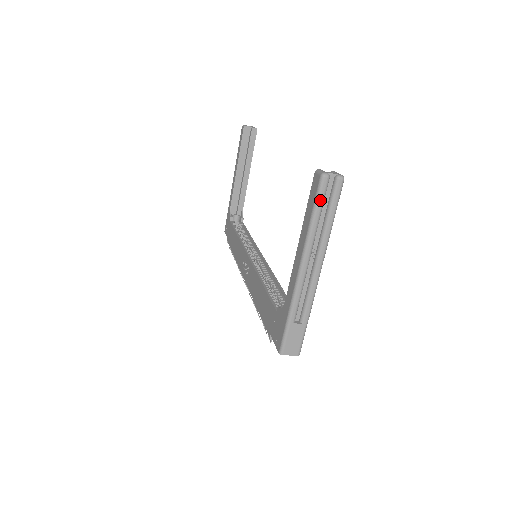
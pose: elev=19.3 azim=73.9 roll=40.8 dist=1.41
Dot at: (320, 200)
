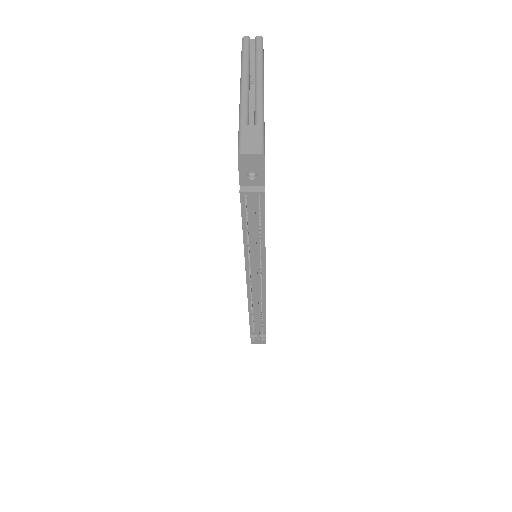
Dot at: (245, 47)
